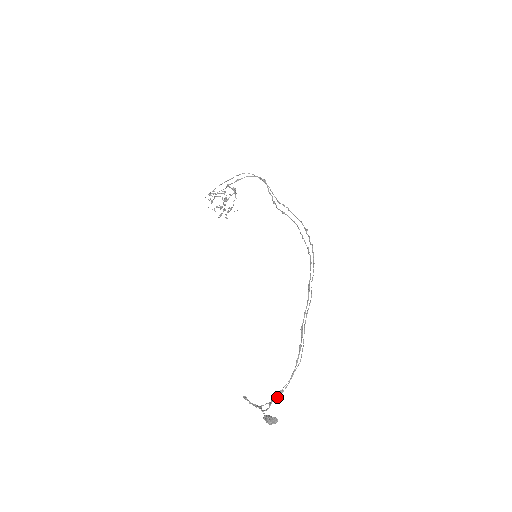
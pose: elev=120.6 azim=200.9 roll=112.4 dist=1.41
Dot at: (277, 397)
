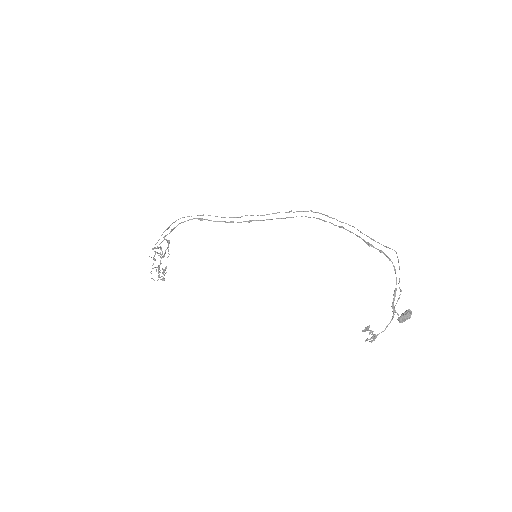
Dot at: (400, 289)
